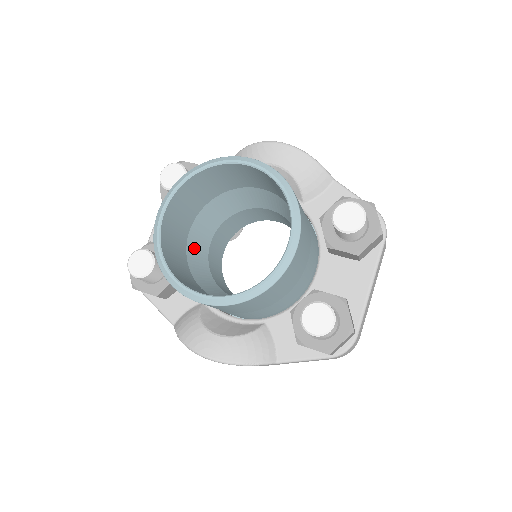
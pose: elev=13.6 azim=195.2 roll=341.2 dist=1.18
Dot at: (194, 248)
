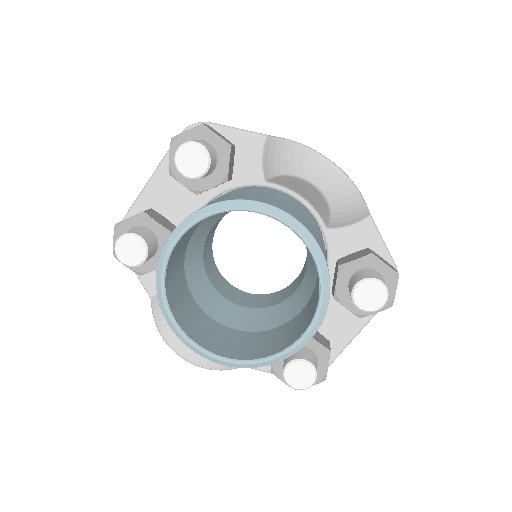
Dot at: (194, 242)
